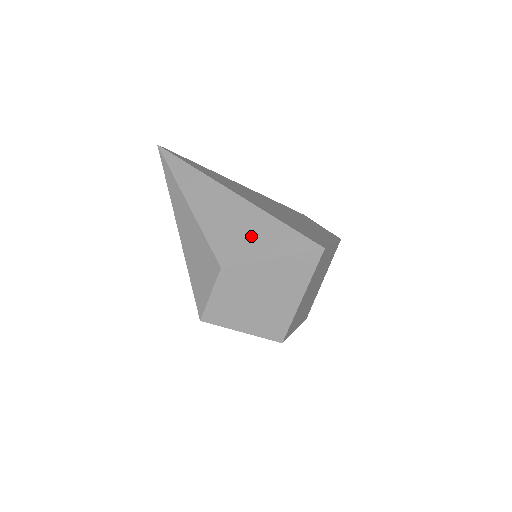
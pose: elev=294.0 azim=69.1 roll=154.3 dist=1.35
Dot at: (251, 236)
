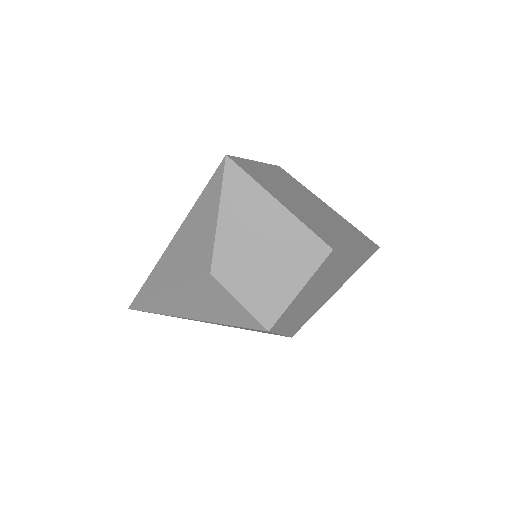
Dot at: (199, 233)
